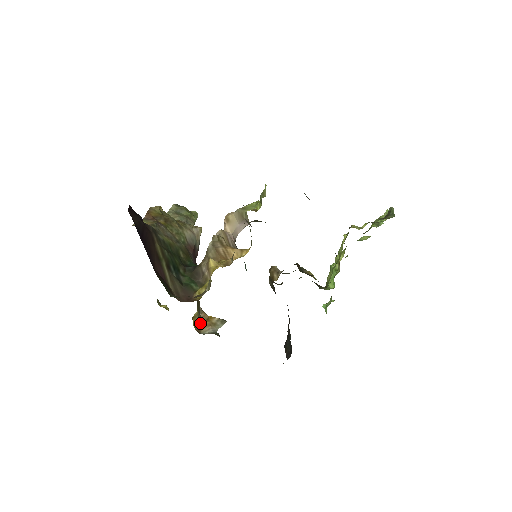
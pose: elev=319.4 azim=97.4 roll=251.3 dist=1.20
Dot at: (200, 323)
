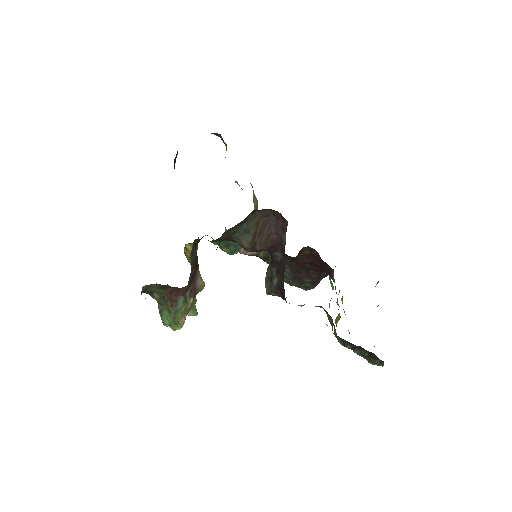
Dot at: occluded
